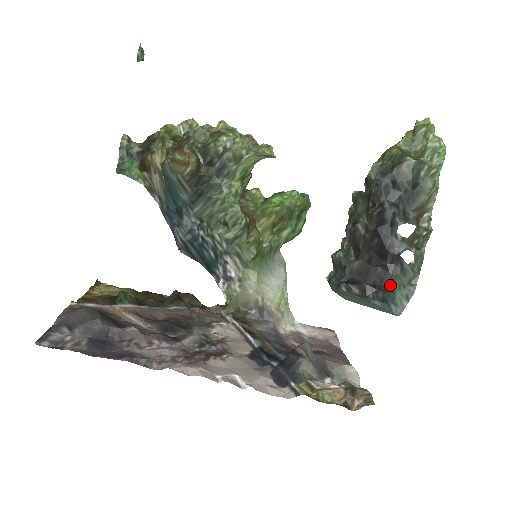
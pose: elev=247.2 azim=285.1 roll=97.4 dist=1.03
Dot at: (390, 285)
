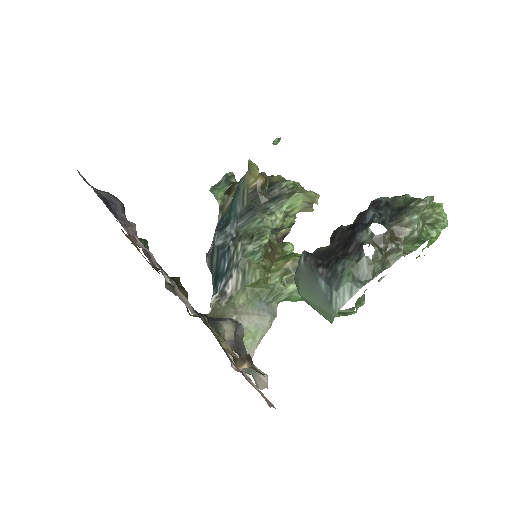
Dot at: (341, 268)
